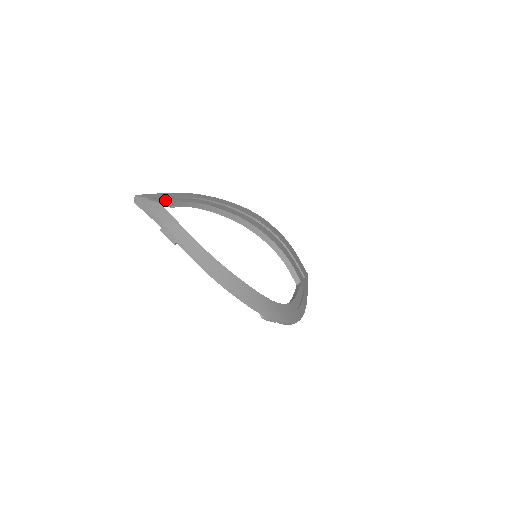
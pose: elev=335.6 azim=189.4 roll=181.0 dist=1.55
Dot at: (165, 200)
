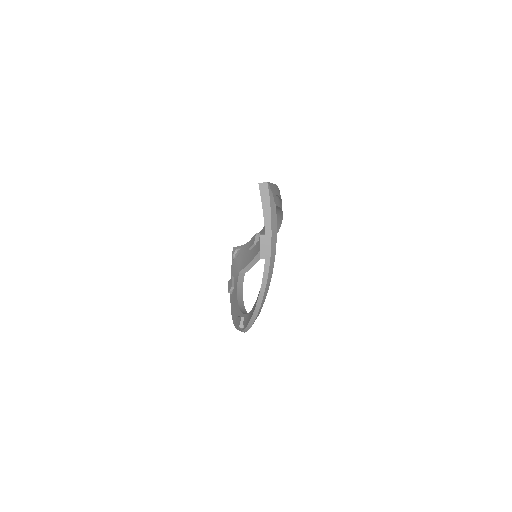
Dot at: (277, 202)
